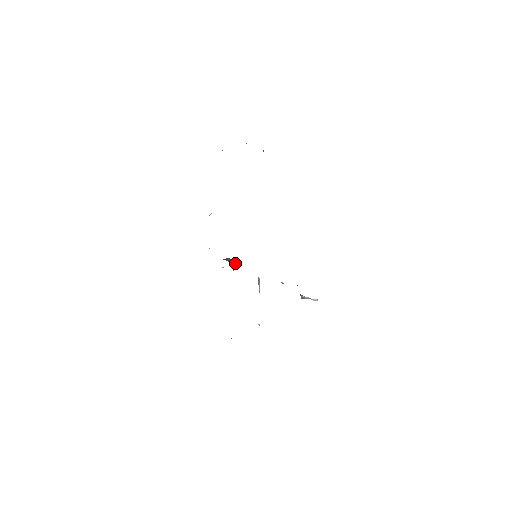
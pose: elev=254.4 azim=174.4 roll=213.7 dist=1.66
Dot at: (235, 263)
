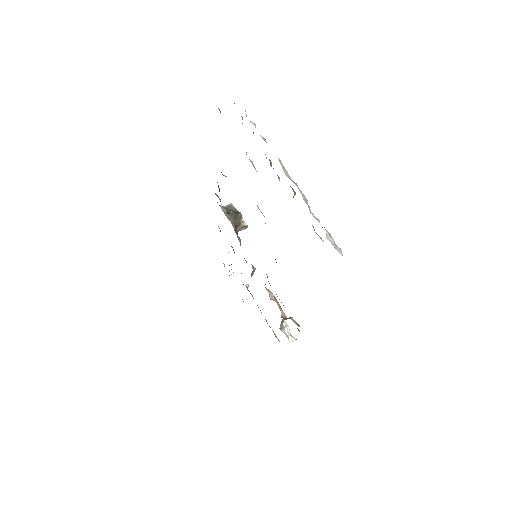
Dot at: (244, 225)
